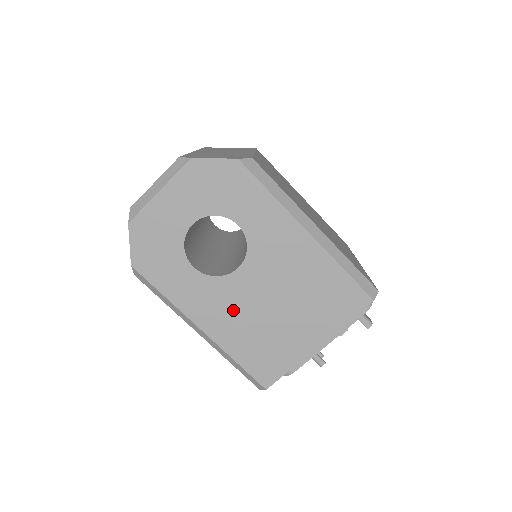
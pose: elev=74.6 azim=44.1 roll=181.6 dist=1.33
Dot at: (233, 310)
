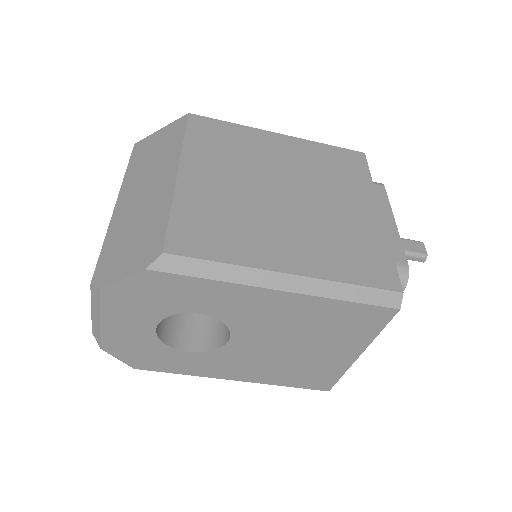
Dot at: (252, 362)
